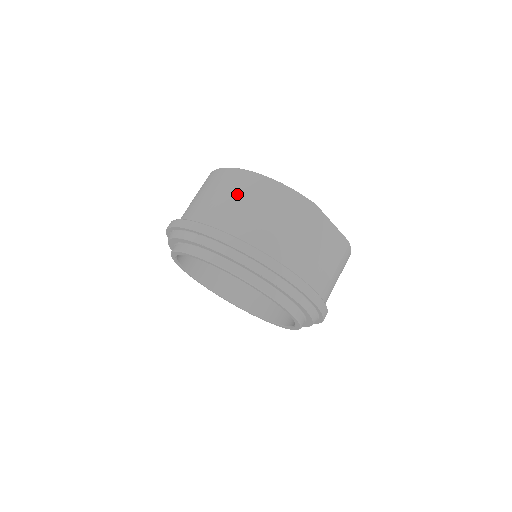
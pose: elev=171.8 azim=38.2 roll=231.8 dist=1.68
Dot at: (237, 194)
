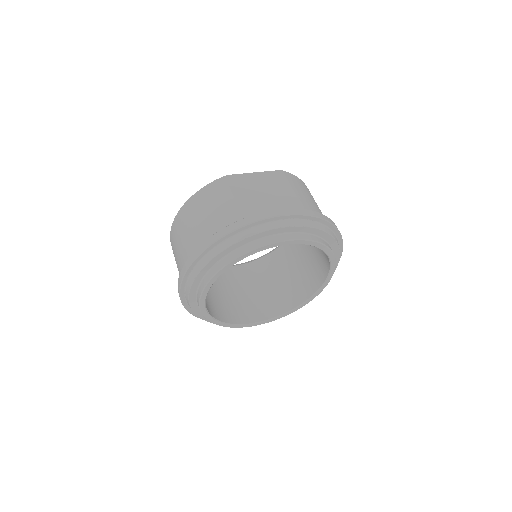
Dot at: (183, 230)
